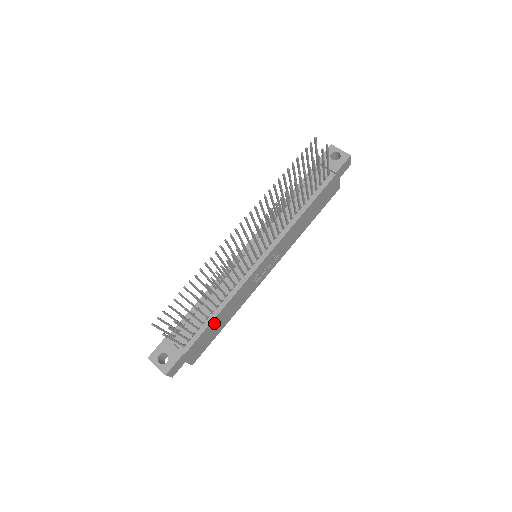
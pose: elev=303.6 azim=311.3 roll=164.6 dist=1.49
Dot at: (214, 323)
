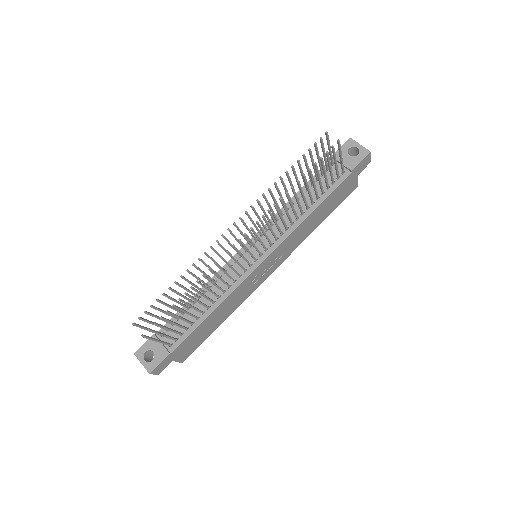
Dot at: (205, 324)
